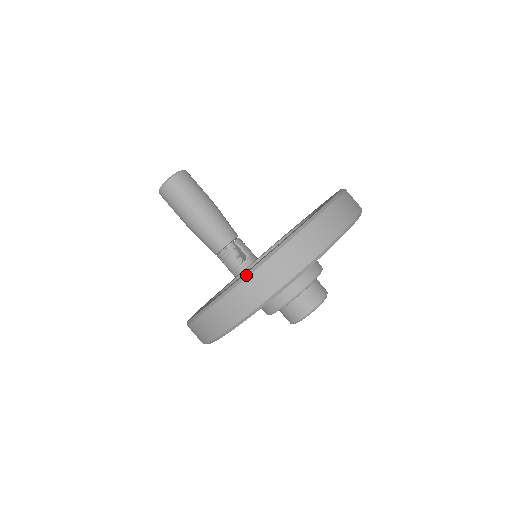
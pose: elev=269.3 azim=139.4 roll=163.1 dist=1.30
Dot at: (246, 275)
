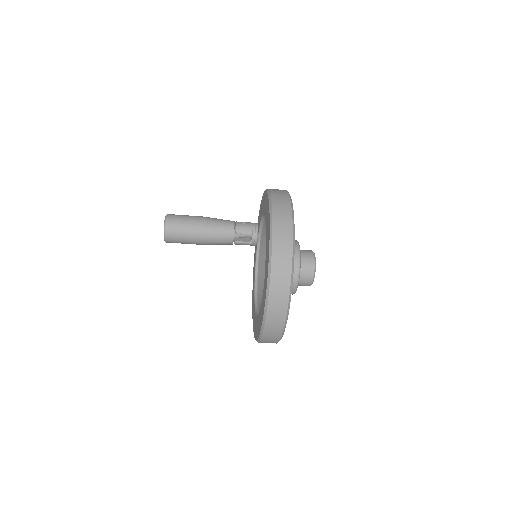
Dot at: (260, 337)
